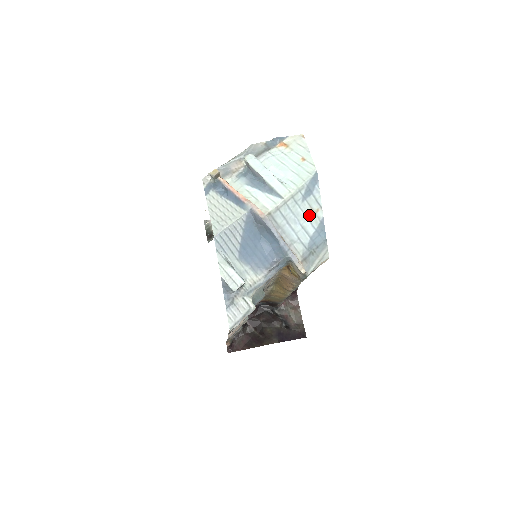
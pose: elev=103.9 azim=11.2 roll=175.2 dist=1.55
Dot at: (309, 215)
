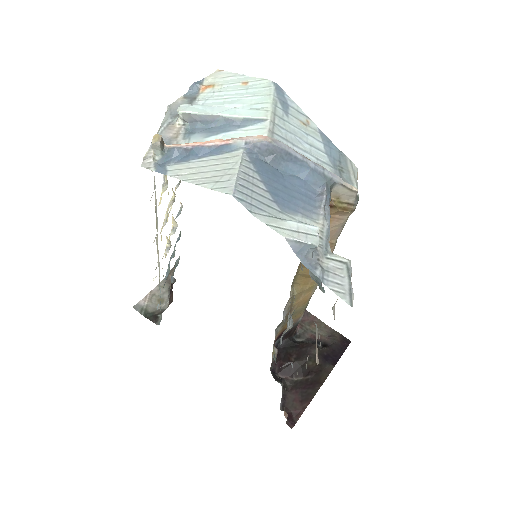
Dot at: (304, 130)
